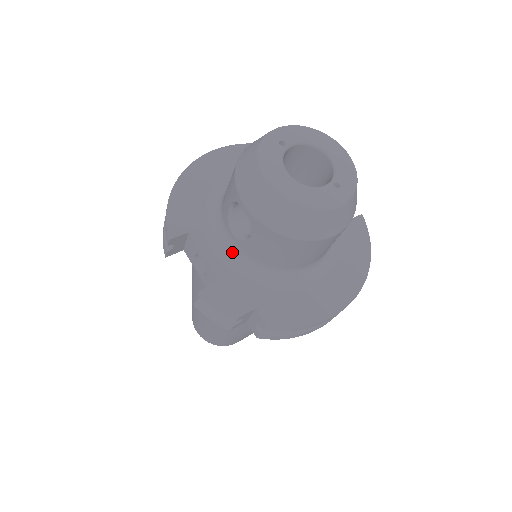
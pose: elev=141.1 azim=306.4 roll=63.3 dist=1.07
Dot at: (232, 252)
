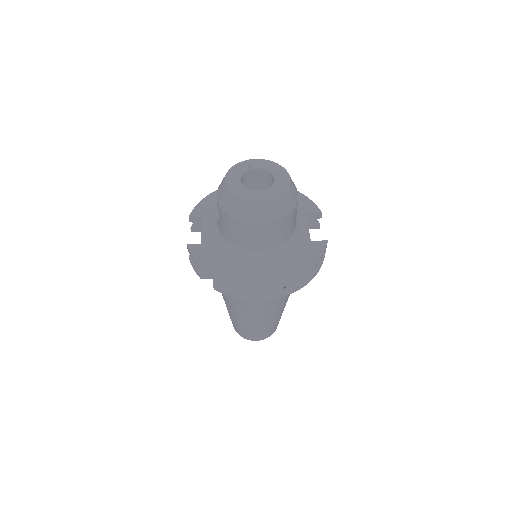
Dot at: (217, 231)
